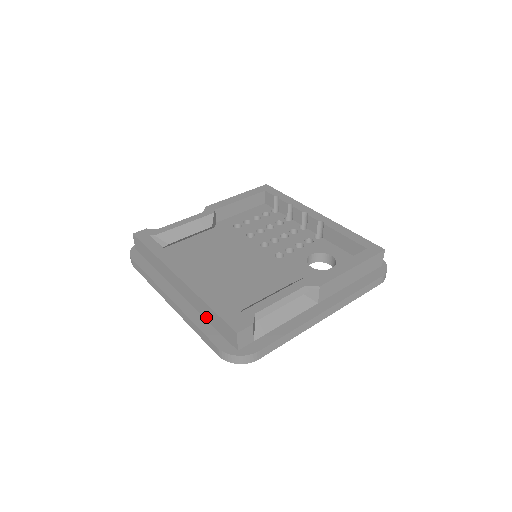
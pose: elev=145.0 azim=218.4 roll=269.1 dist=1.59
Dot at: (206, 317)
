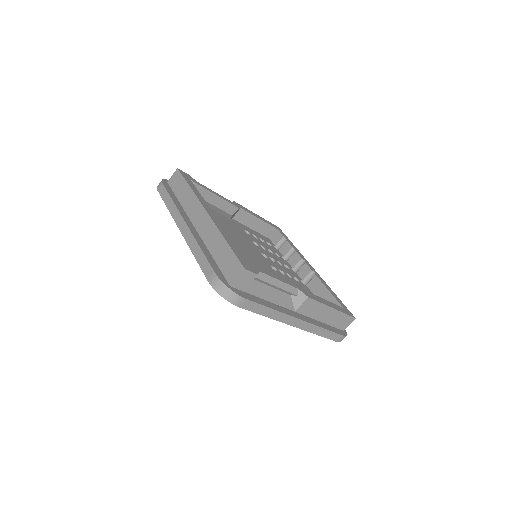
Dot at: (213, 251)
